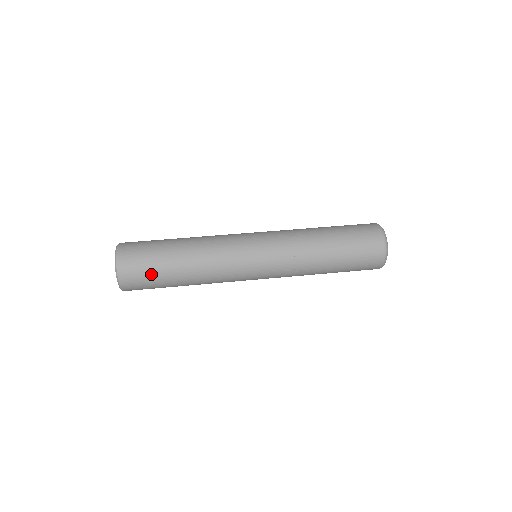
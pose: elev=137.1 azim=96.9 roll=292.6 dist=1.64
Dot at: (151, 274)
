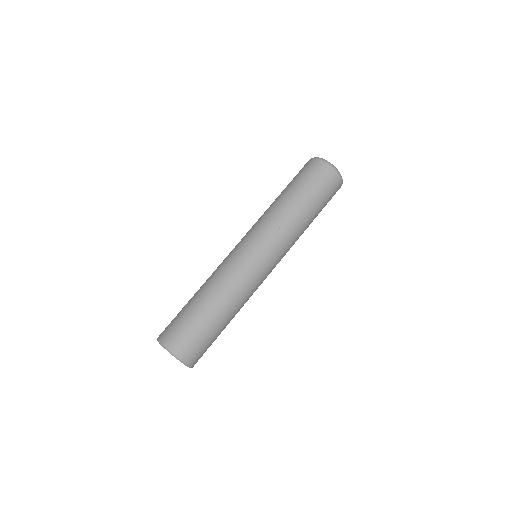
Dot at: occluded
